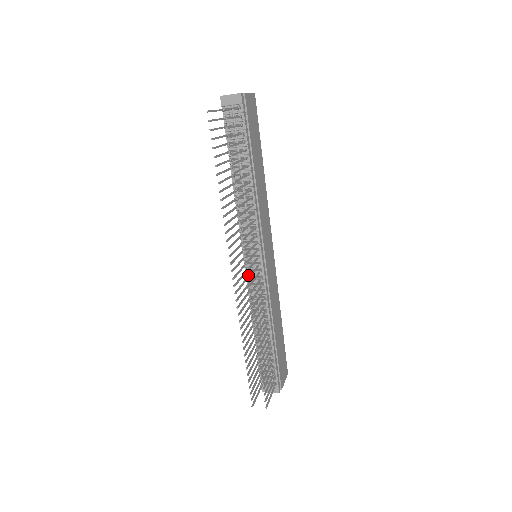
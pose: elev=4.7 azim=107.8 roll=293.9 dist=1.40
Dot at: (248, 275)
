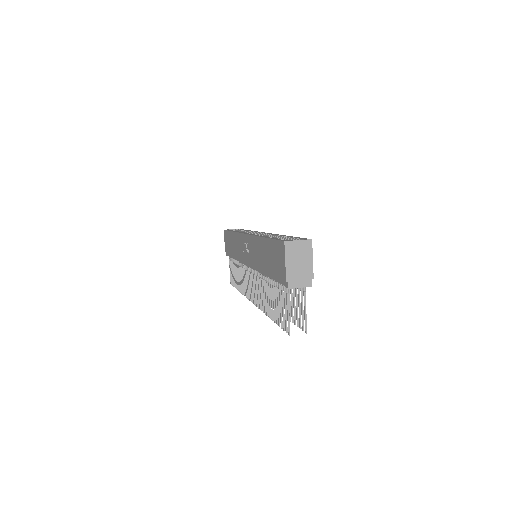
Dot at: occluded
